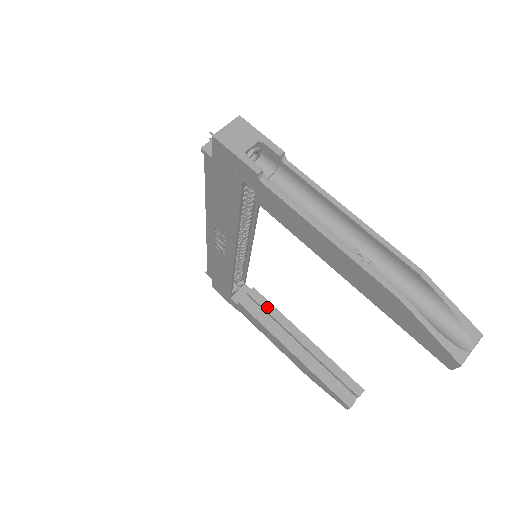
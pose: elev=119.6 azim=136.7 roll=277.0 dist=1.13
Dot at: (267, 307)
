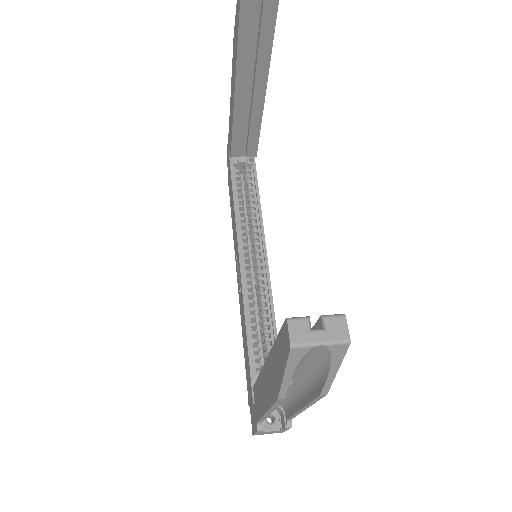
Dot at: occluded
